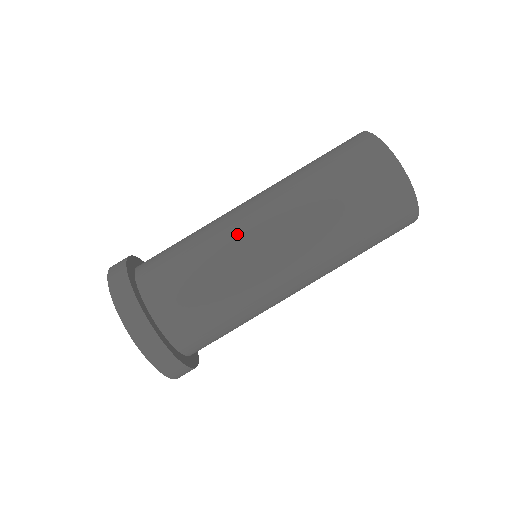
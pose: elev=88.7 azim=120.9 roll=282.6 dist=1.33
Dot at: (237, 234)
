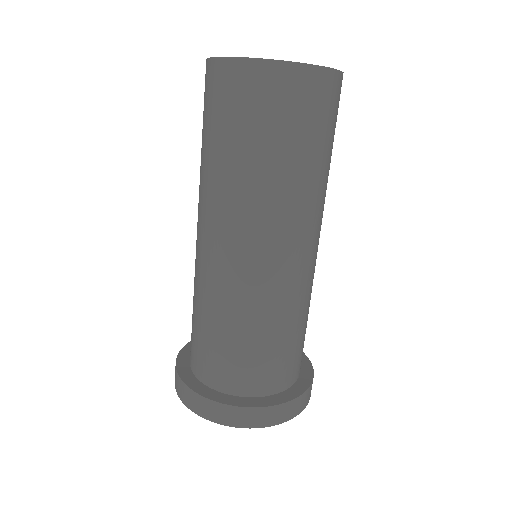
Dot at: (199, 265)
